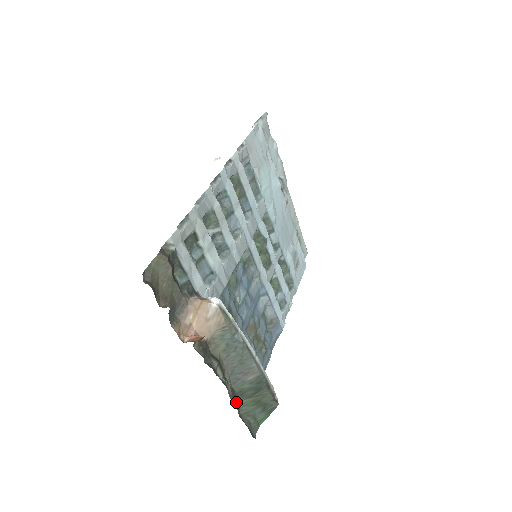
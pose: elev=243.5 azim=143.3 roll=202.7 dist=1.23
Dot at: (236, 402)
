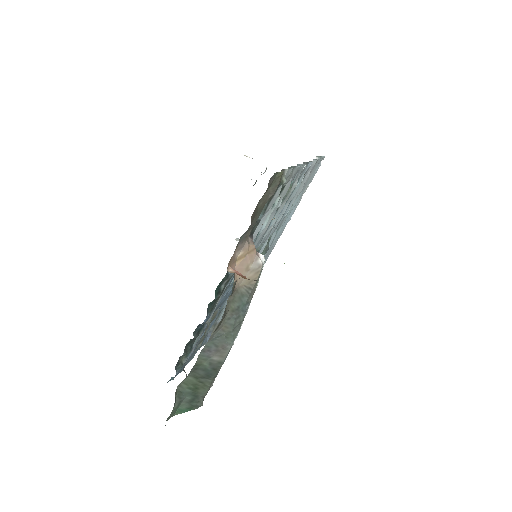
Dot at: occluded
